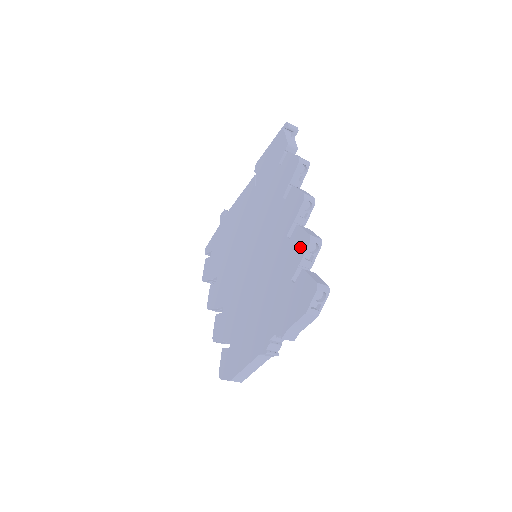
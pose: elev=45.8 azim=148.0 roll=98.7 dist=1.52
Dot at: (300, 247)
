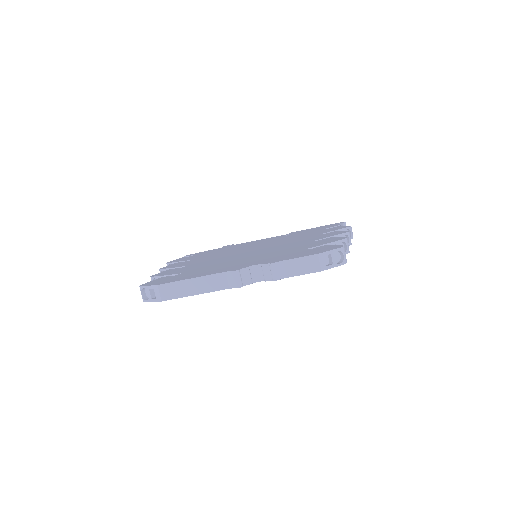
Dot at: (330, 240)
